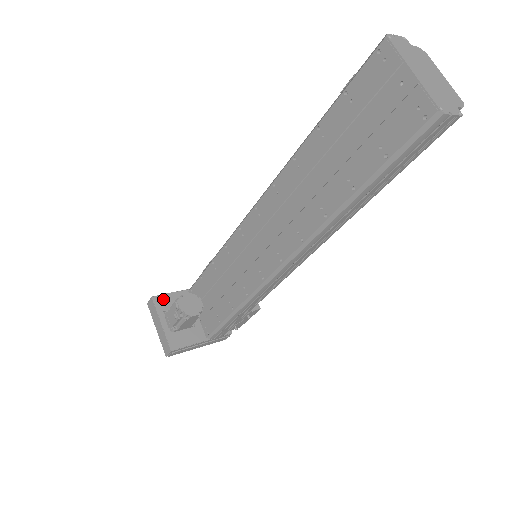
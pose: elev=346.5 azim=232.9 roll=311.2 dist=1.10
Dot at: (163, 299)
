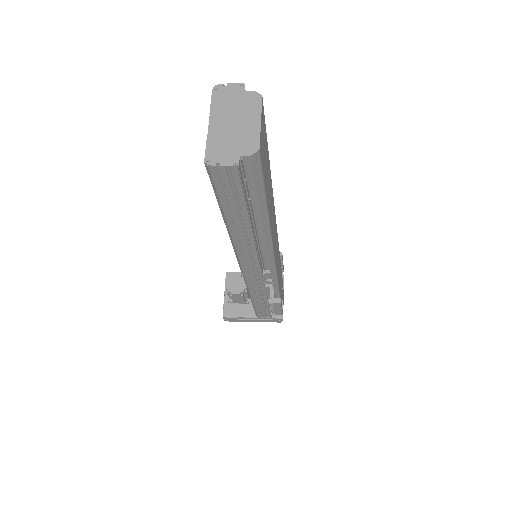
Dot at: occluded
